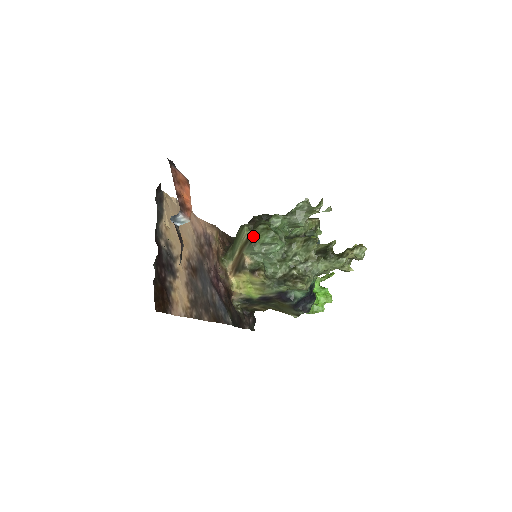
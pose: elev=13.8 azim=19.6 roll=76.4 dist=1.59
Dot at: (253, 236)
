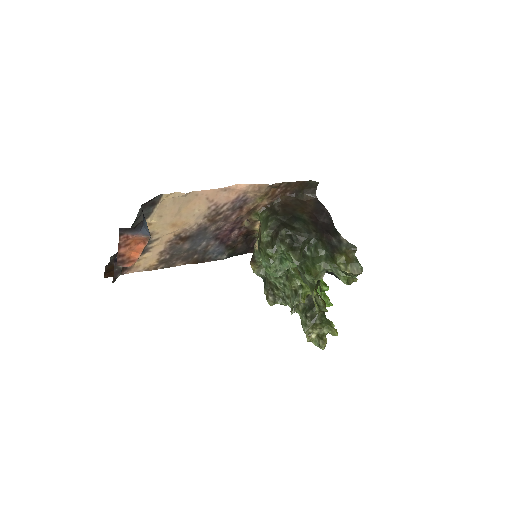
Dot at: (260, 247)
